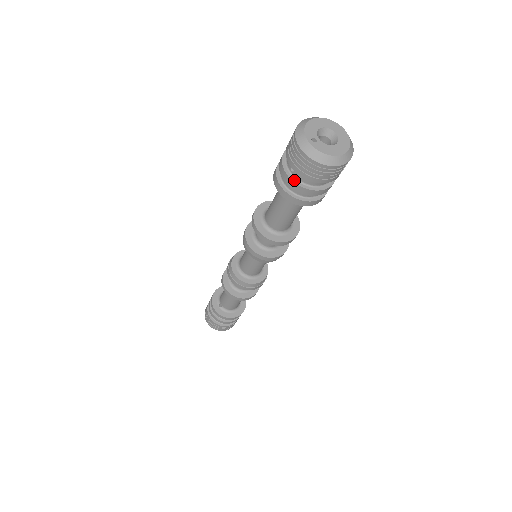
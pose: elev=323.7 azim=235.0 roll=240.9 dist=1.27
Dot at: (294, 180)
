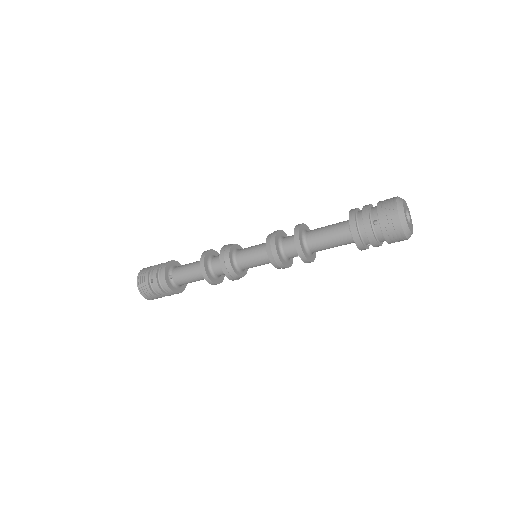
Dot at: (372, 230)
